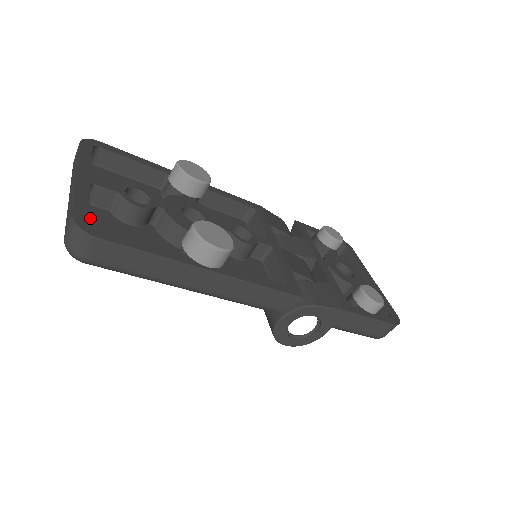
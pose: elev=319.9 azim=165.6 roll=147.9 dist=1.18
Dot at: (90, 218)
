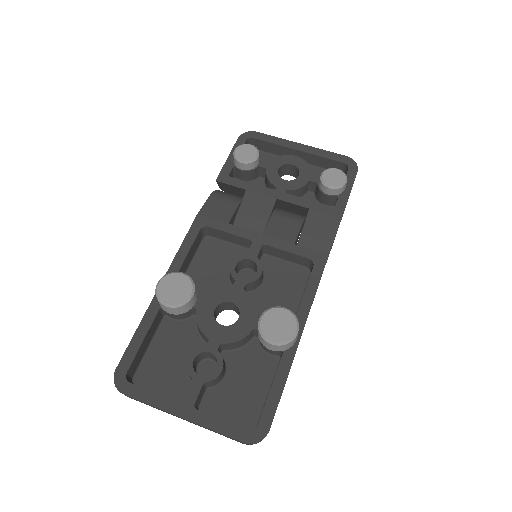
Dot at: (219, 413)
